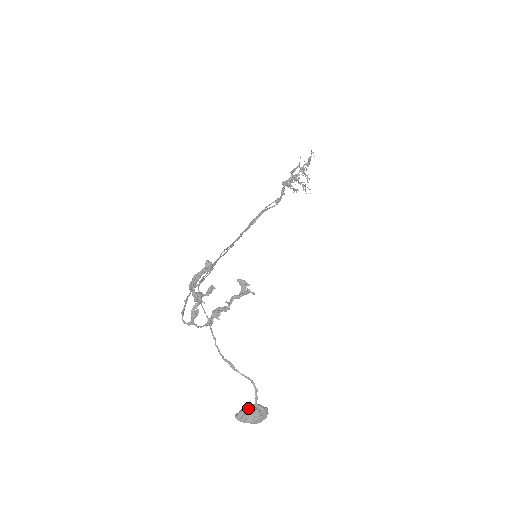
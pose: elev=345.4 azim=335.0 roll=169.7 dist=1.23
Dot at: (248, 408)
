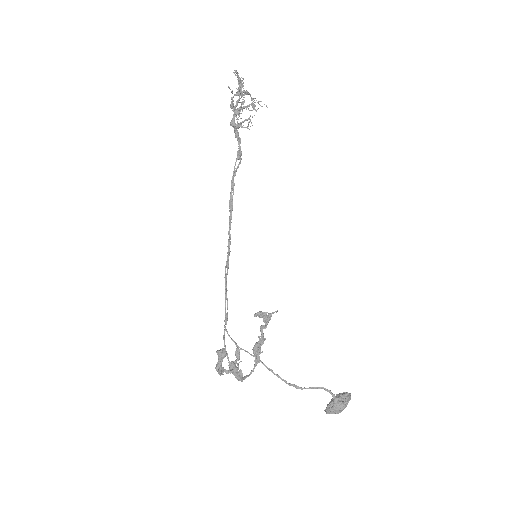
Dot at: (331, 404)
